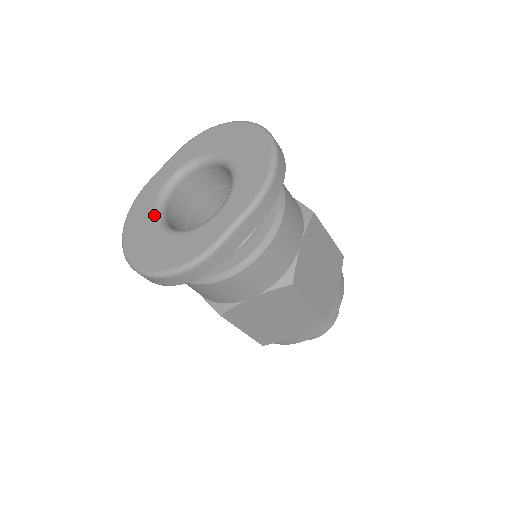
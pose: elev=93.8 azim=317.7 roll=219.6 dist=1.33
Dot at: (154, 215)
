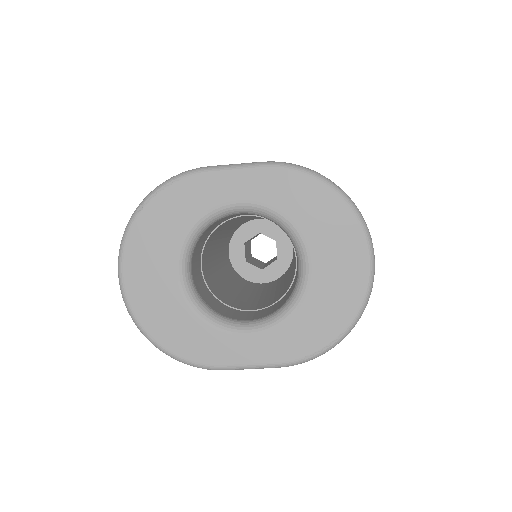
Dot at: (183, 243)
